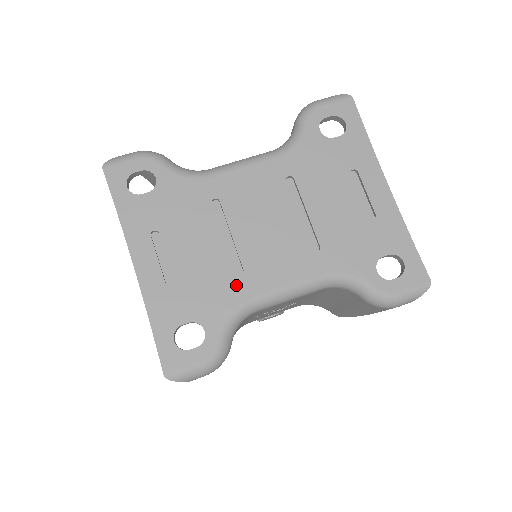
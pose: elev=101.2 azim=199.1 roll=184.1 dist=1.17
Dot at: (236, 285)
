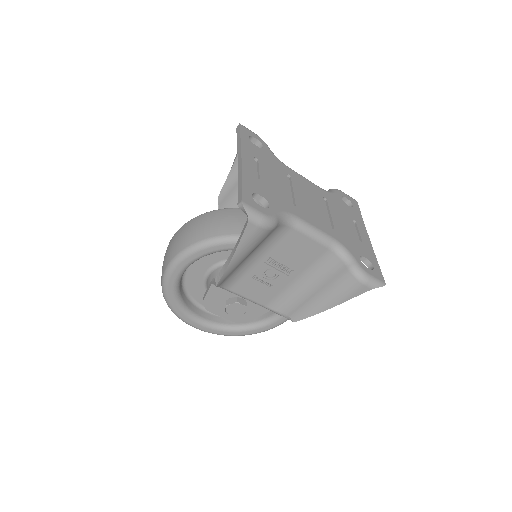
Dot at: (290, 206)
